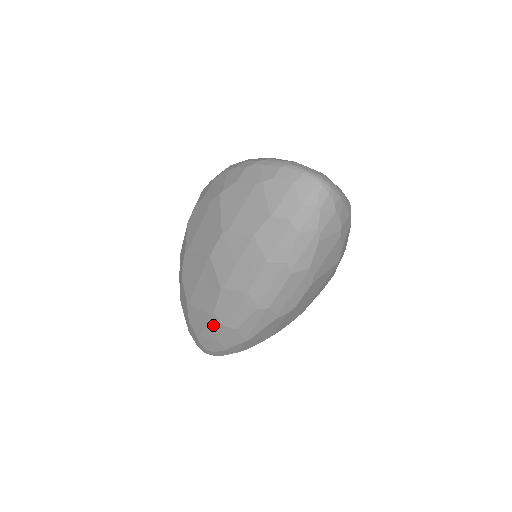
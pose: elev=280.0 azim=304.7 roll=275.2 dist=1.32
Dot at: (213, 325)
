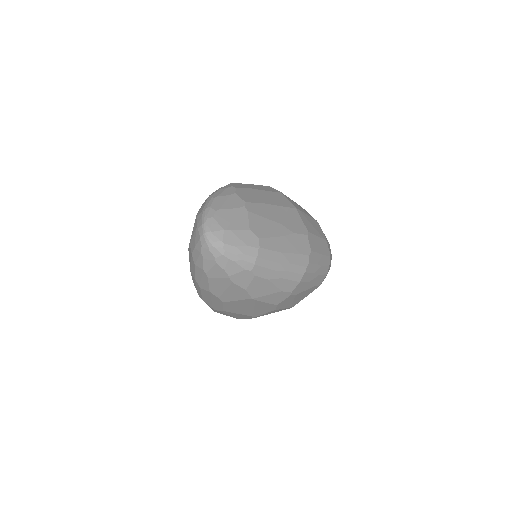
Dot at: occluded
